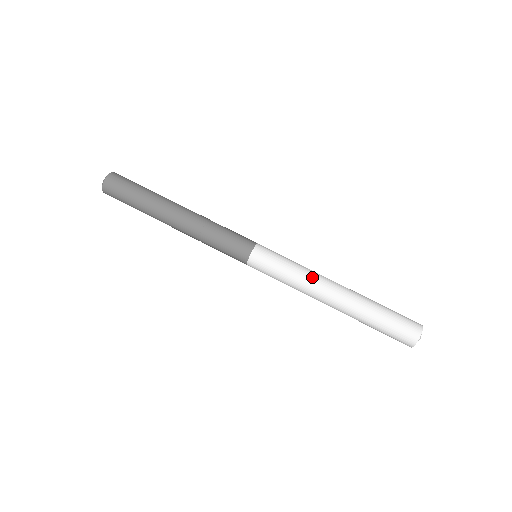
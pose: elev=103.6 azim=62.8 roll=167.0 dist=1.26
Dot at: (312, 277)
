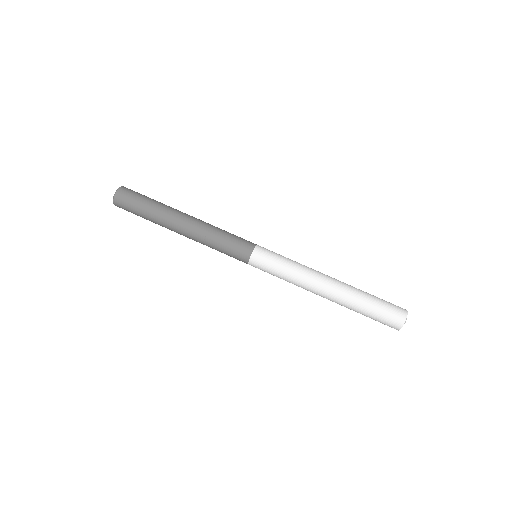
Dot at: (309, 268)
